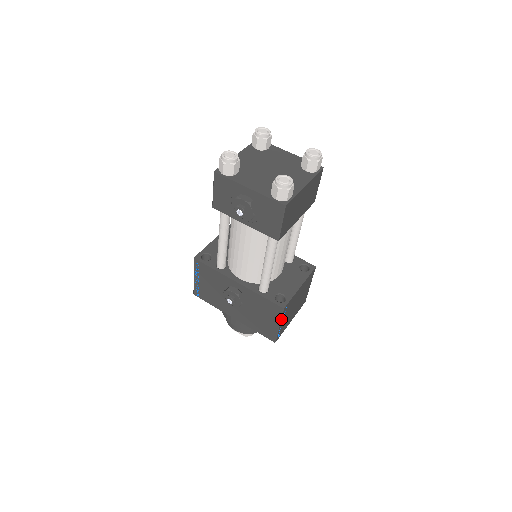
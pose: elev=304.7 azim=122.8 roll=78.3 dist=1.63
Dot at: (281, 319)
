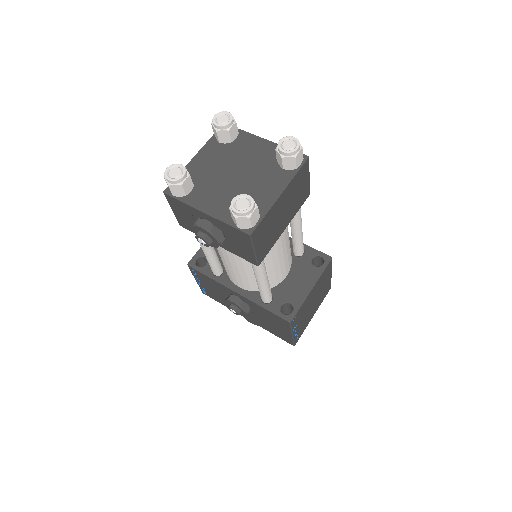
Dot at: (292, 330)
